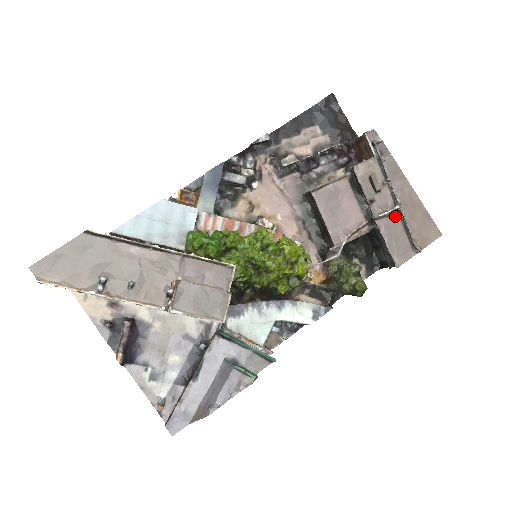
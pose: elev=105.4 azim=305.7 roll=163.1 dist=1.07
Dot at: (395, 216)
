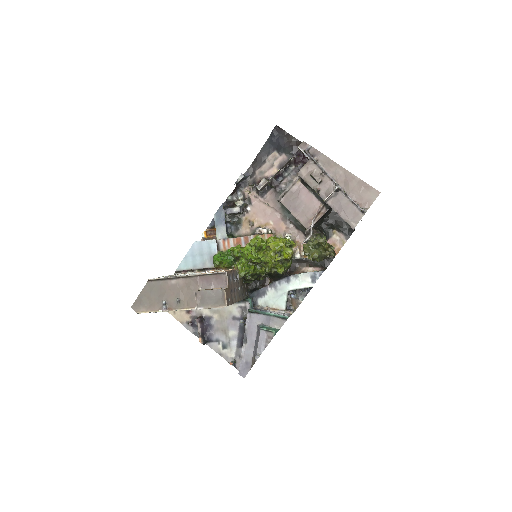
Dot at: (339, 194)
